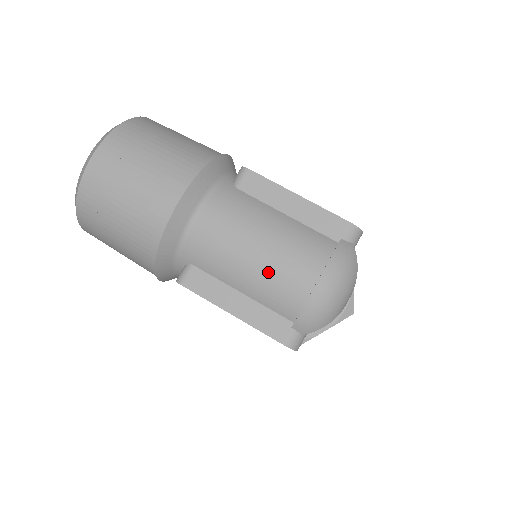
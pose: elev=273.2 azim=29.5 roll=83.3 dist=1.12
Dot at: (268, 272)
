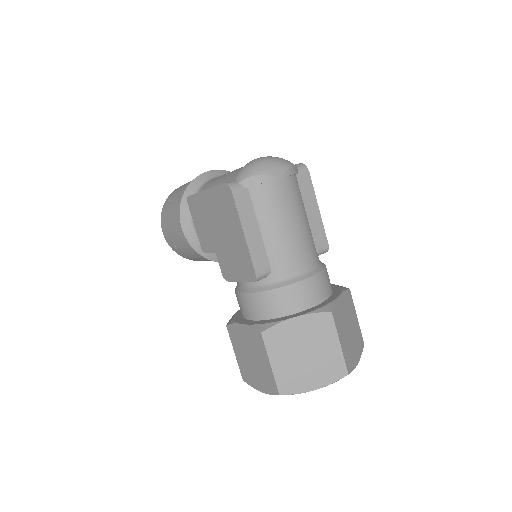
Dot at: occluded
